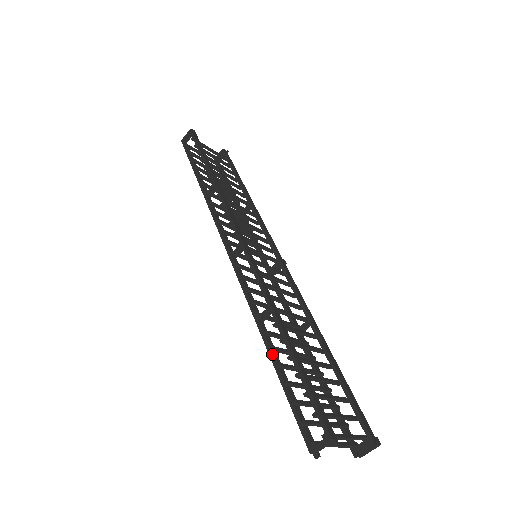
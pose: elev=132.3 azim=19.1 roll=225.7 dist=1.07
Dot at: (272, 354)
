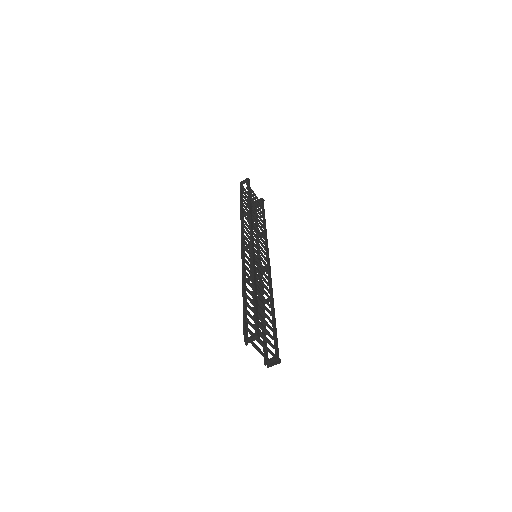
Dot at: (244, 297)
